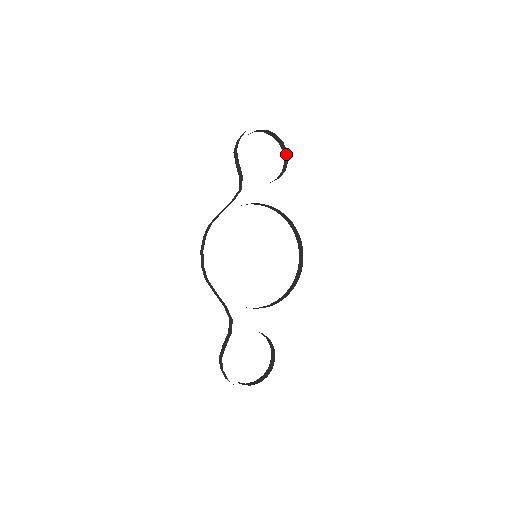
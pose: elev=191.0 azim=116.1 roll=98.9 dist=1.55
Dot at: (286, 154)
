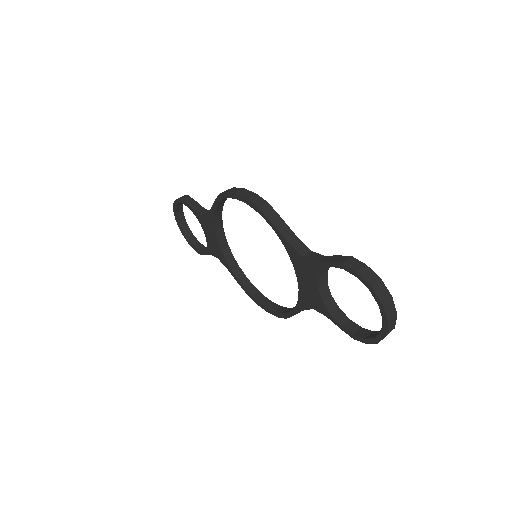
Dot at: (200, 245)
